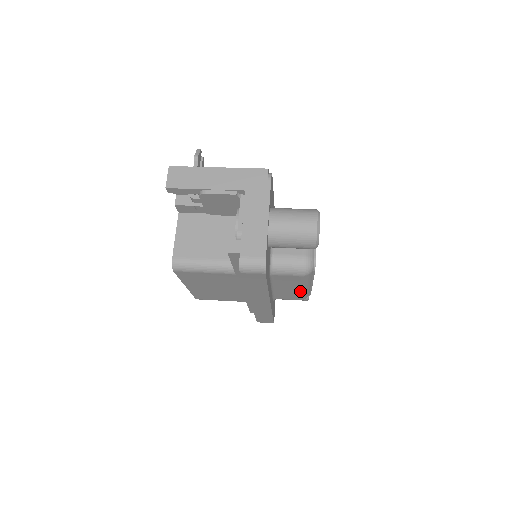
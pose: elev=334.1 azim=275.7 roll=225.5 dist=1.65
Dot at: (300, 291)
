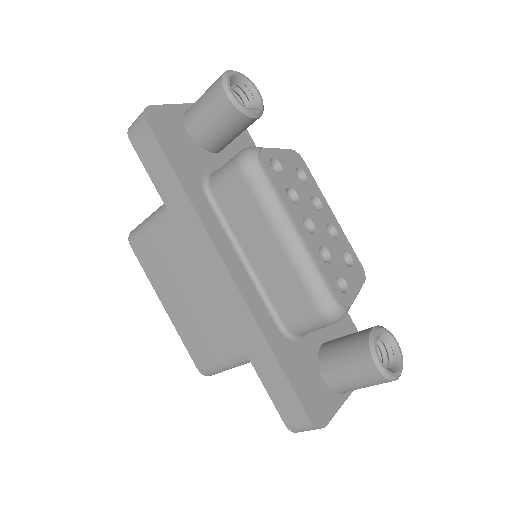
Dot at: (285, 254)
